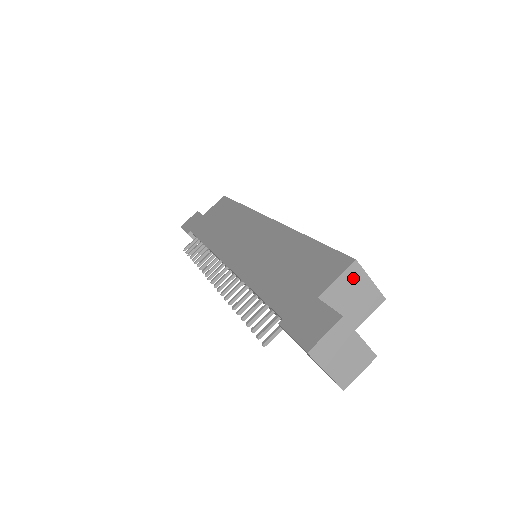
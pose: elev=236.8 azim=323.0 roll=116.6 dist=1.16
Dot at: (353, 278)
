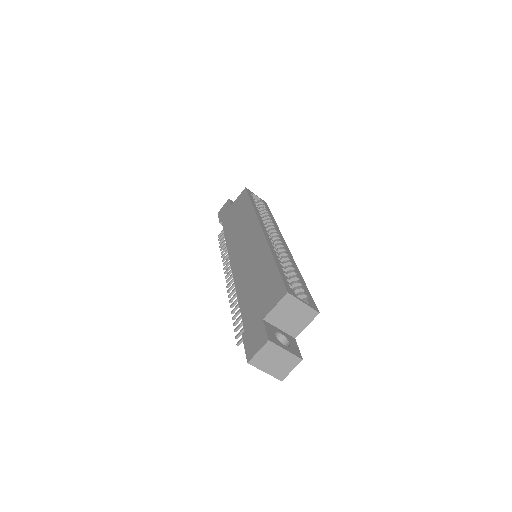
Dot at: (288, 304)
